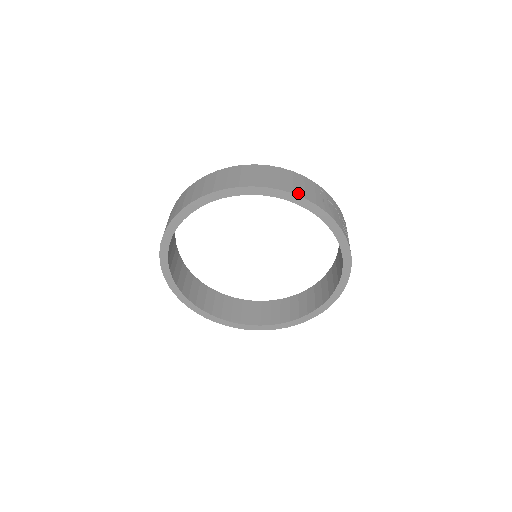
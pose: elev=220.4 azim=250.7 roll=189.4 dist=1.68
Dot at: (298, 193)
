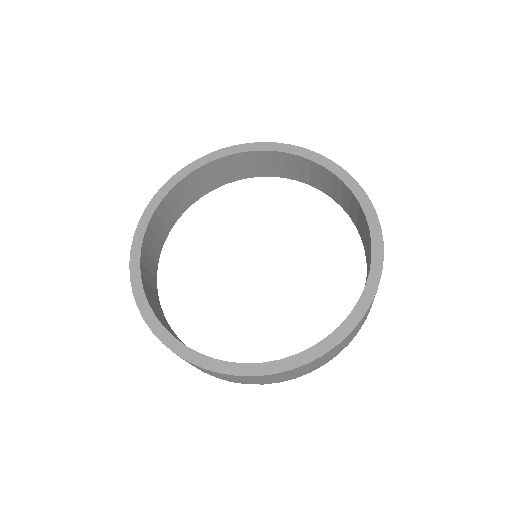
Dot at: (323, 159)
